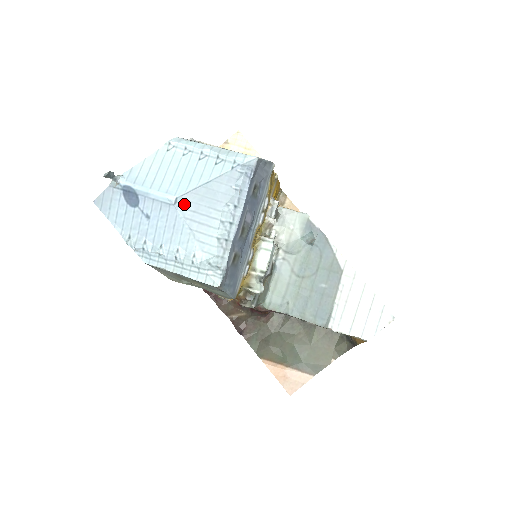
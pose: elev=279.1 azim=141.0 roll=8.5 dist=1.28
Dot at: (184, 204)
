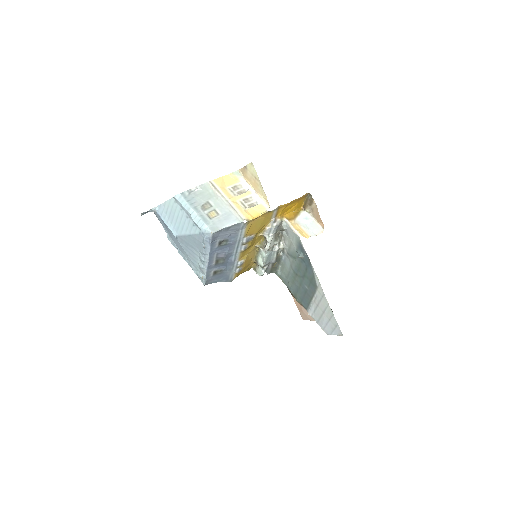
Dot at: (181, 240)
